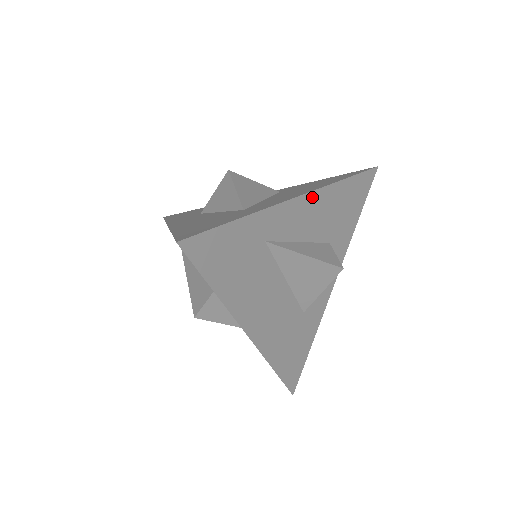
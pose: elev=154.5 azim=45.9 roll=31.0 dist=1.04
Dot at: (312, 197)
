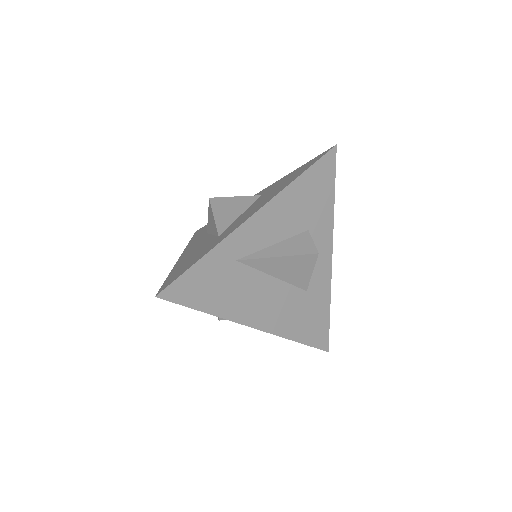
Dot at: (269, 207)
